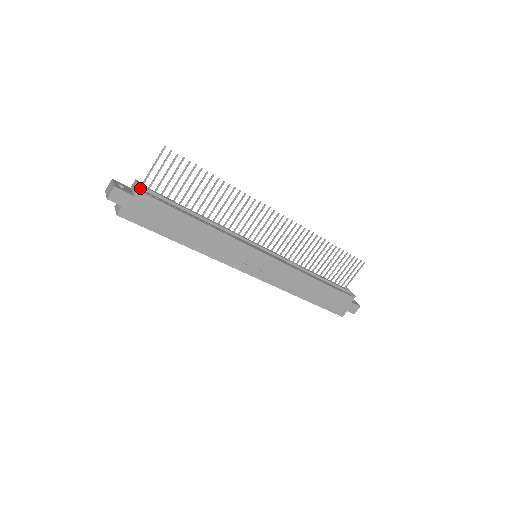
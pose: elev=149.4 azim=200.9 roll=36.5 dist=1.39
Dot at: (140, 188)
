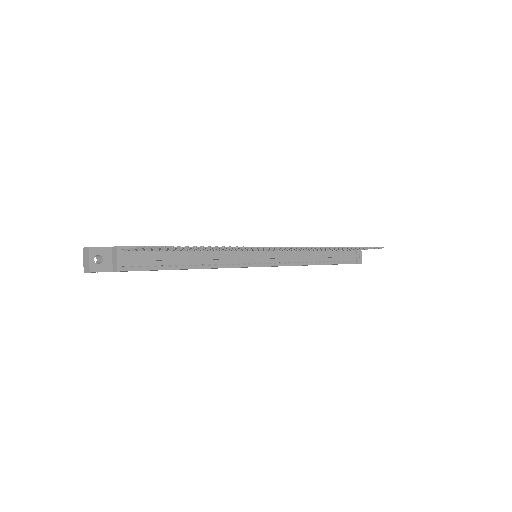
Dot at: (119, 271)
